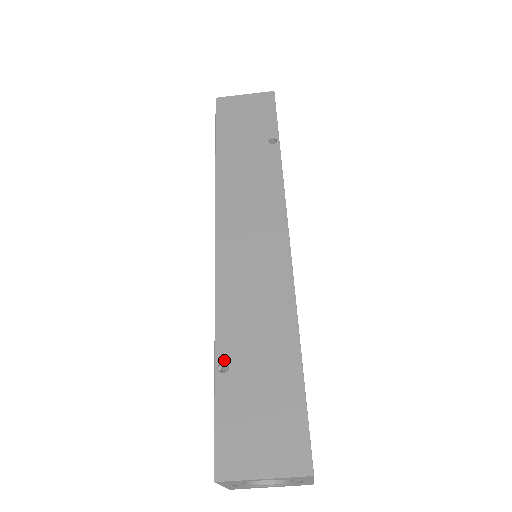
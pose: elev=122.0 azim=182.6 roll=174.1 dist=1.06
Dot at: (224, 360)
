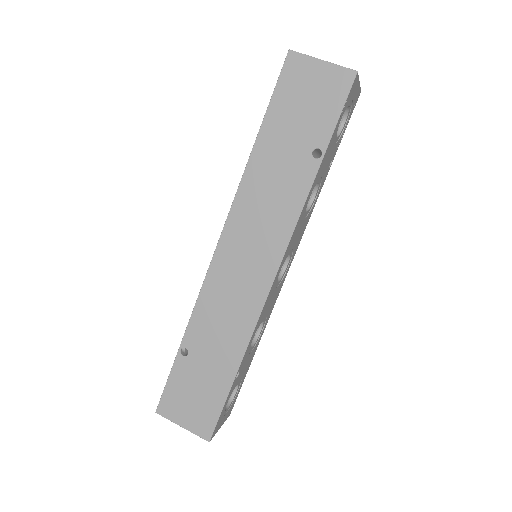
Dot at: (186, 348)
